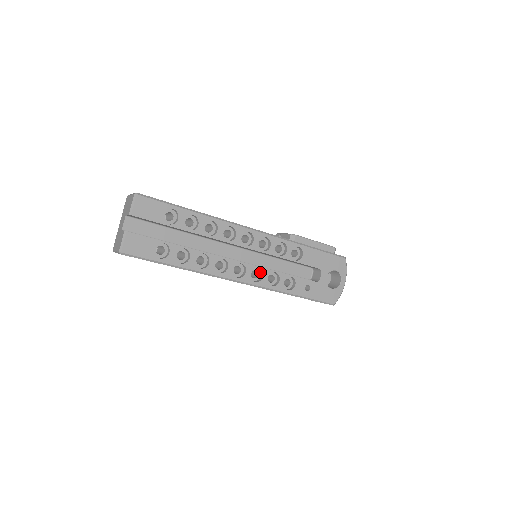
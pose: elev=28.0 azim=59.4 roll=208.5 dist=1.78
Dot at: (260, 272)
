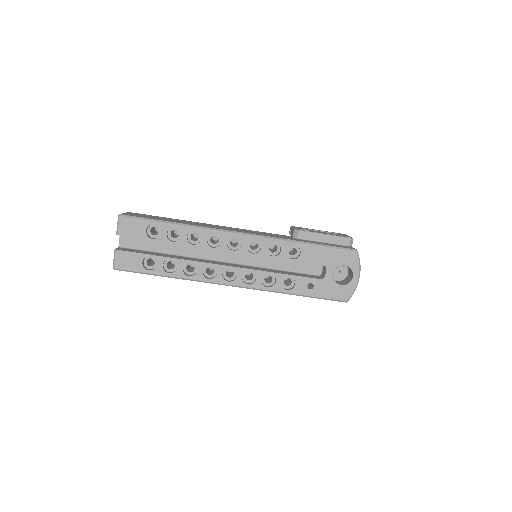
Dot at: (255, 274)
